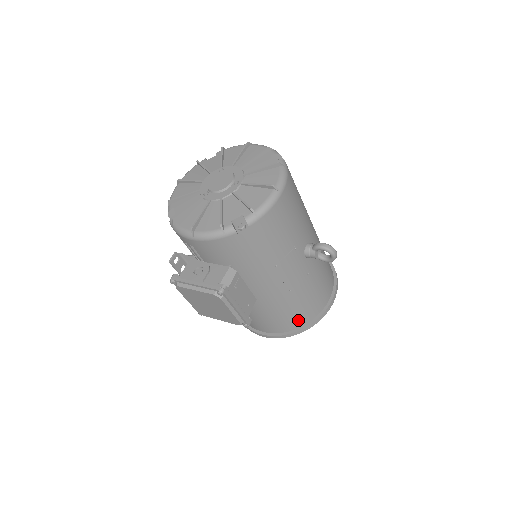
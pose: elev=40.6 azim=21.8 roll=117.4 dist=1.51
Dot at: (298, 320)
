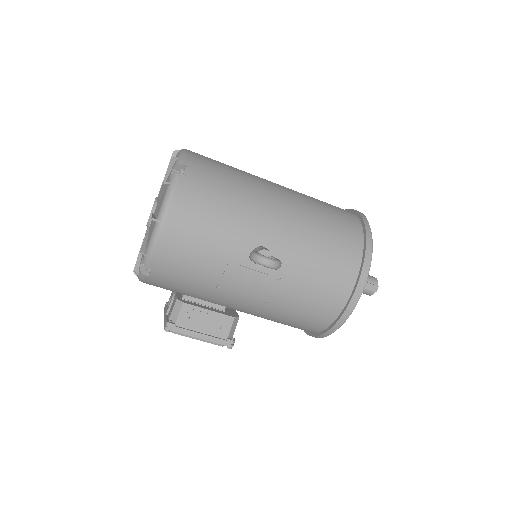
Dot at: (315, 322)
